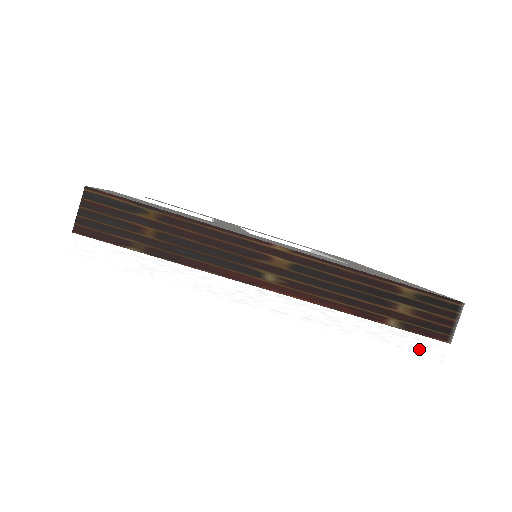
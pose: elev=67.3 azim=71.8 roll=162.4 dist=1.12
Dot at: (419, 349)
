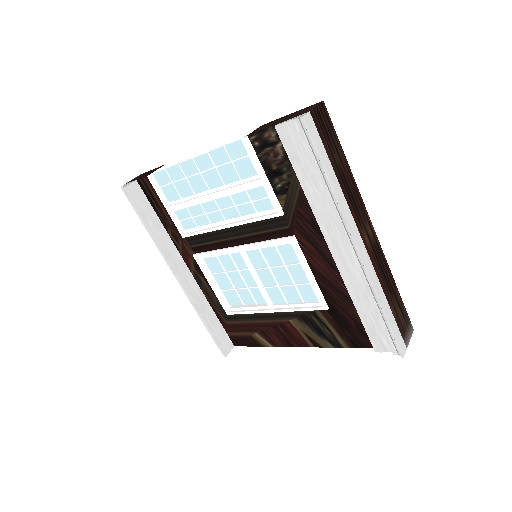
Dot at: (398, 340)
